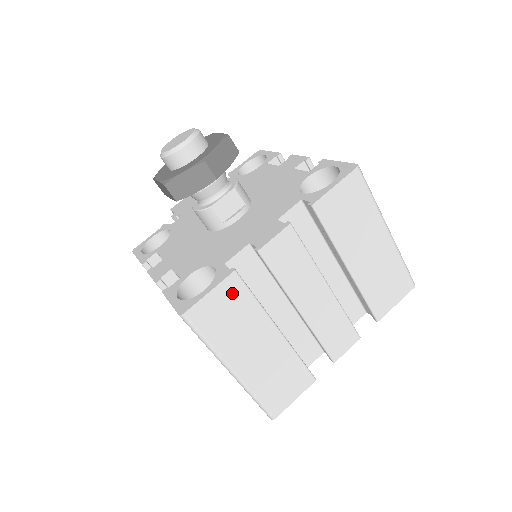
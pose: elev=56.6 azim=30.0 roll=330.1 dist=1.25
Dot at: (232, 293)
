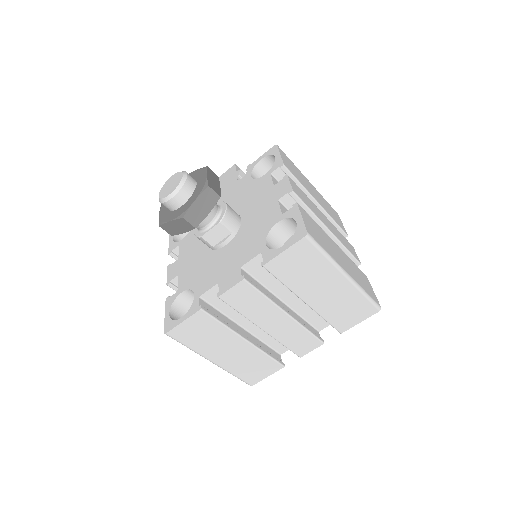
Dot at: (201, 321)
